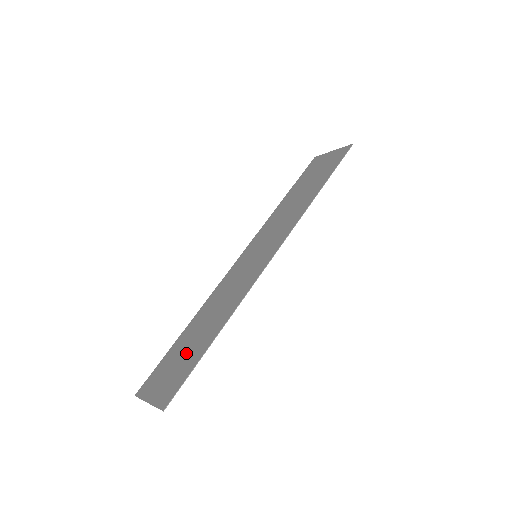
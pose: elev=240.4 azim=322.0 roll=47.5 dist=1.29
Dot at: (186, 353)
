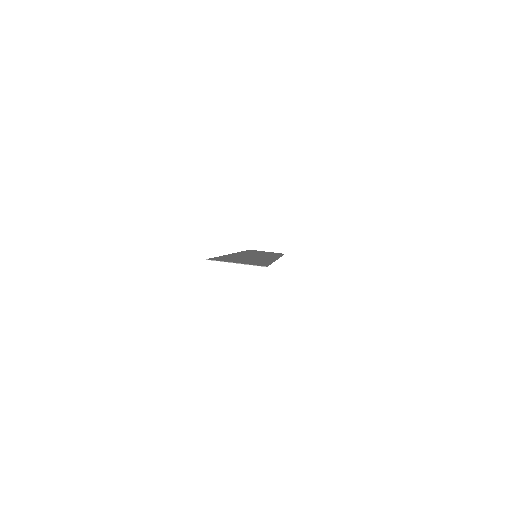
Dot at: (247, 260)
